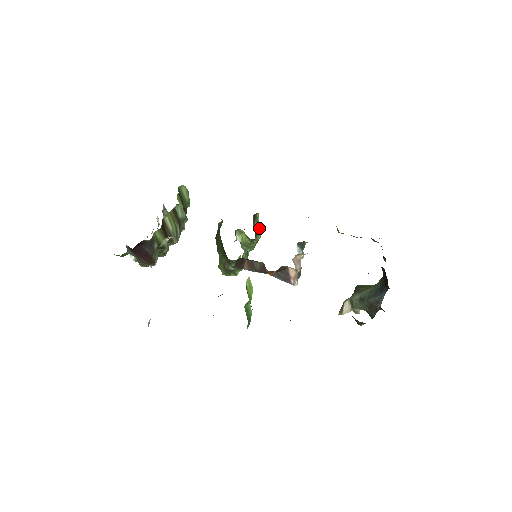
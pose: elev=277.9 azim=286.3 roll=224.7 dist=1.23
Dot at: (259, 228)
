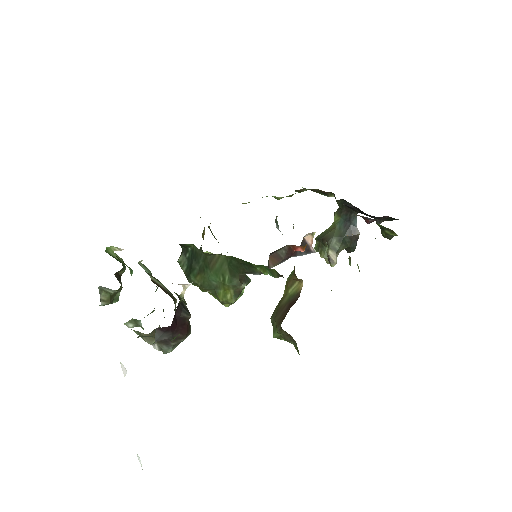
Dot at: occluded
